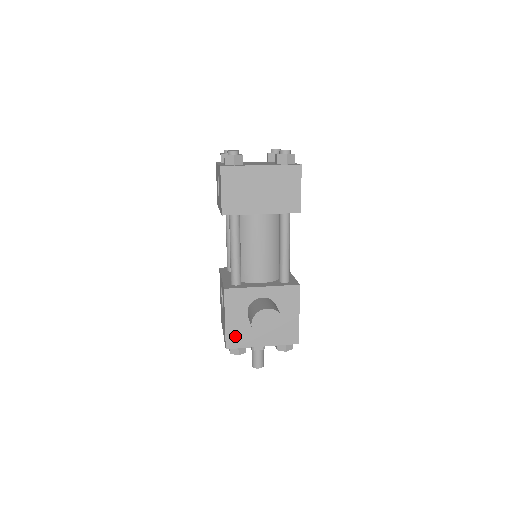
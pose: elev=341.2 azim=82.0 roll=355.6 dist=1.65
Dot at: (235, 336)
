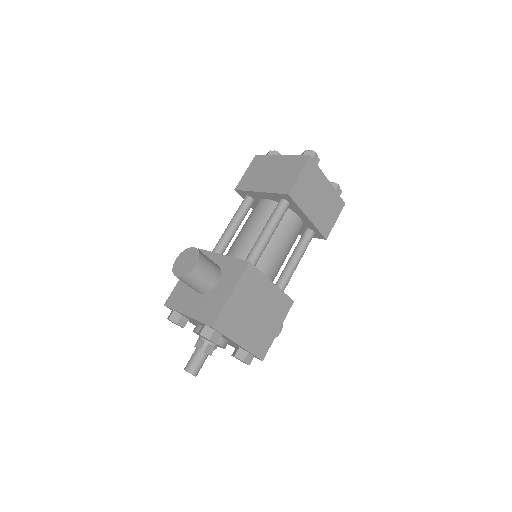
Dot at: (177, 295)
